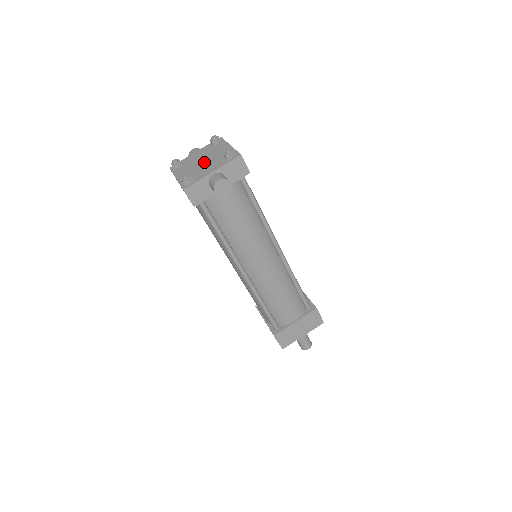
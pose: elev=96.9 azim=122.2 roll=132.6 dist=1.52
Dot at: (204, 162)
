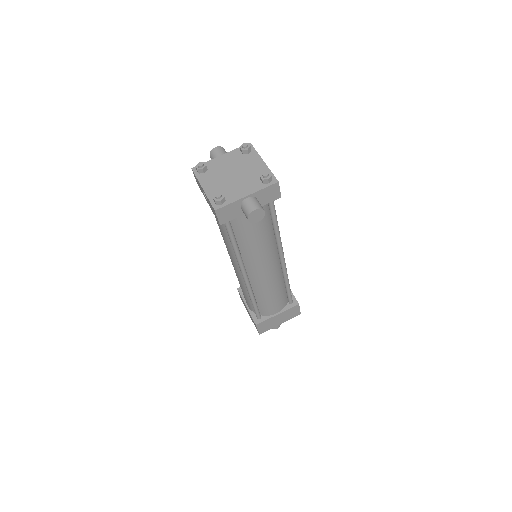
Dot at: (235, 176)
